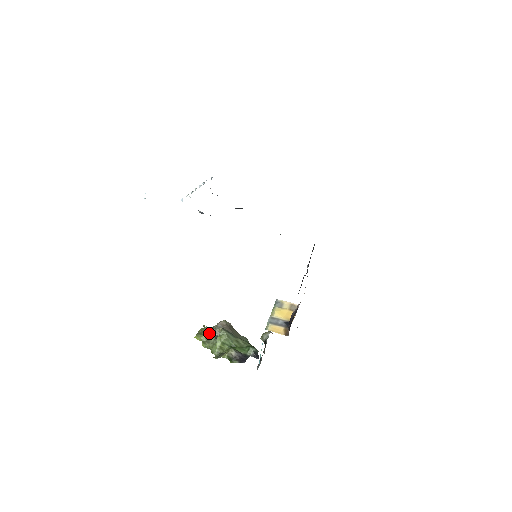
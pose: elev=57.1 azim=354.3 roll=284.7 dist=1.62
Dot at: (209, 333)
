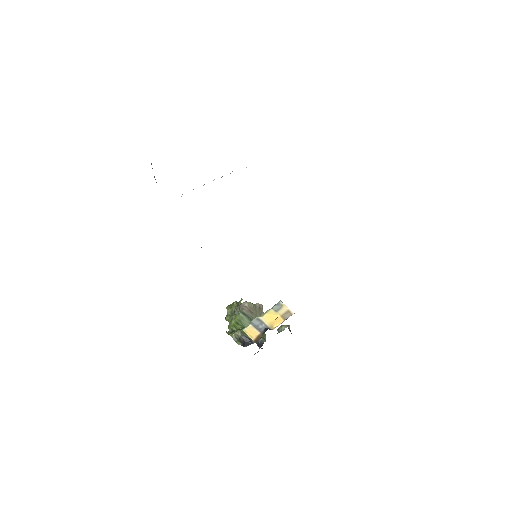
Dot at: (233, 309)
